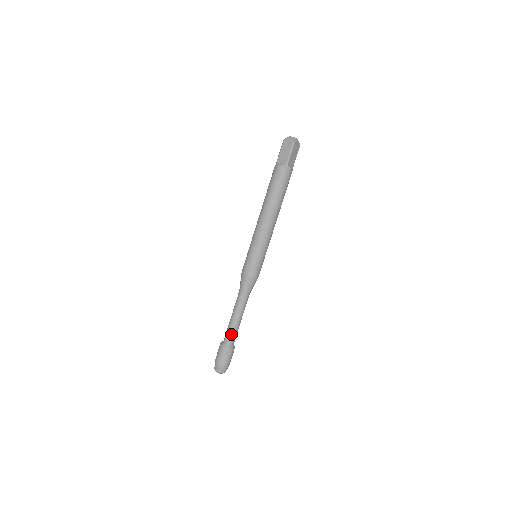
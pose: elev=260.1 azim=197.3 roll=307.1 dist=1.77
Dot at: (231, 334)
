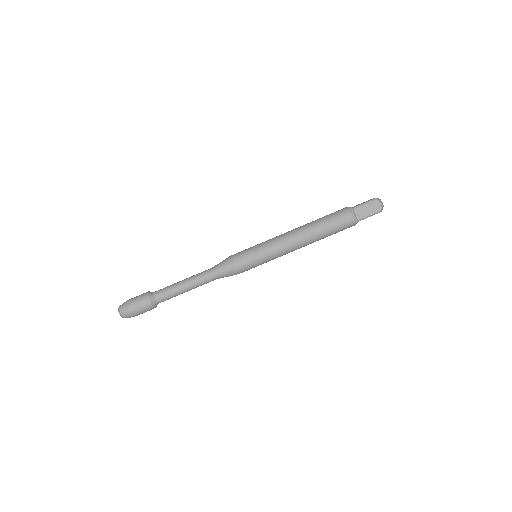
Dot at: (166, 288)
